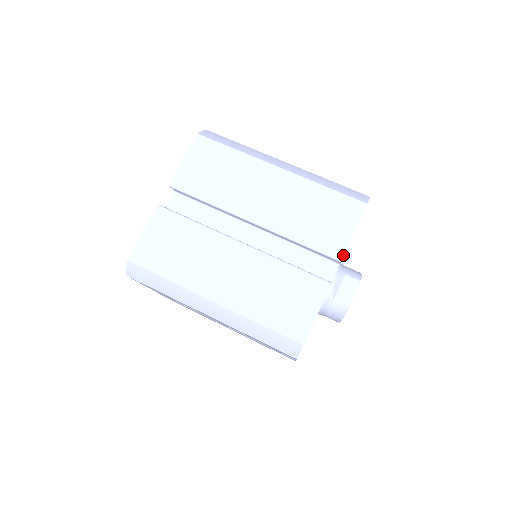
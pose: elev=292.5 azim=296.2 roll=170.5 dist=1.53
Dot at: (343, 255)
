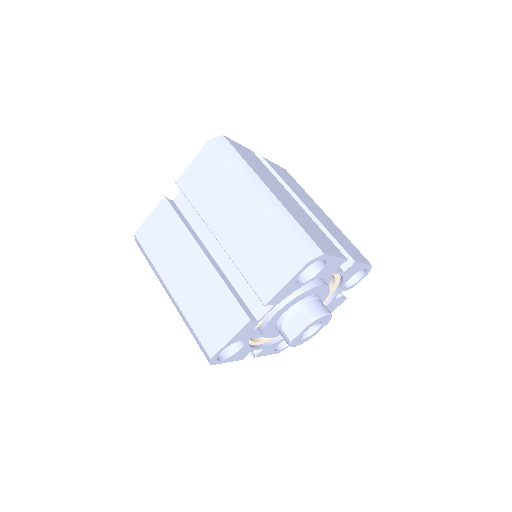
Dot at: (268, 301)
